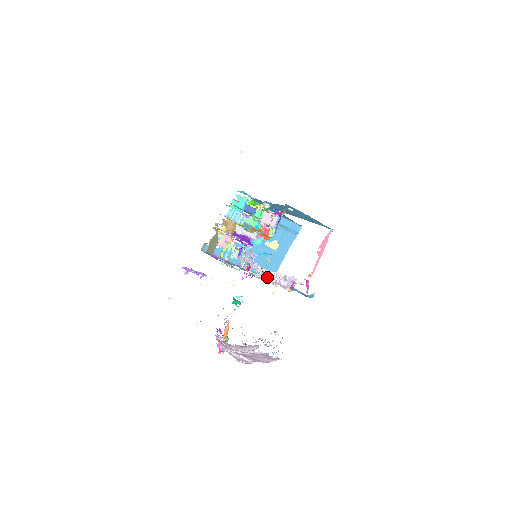
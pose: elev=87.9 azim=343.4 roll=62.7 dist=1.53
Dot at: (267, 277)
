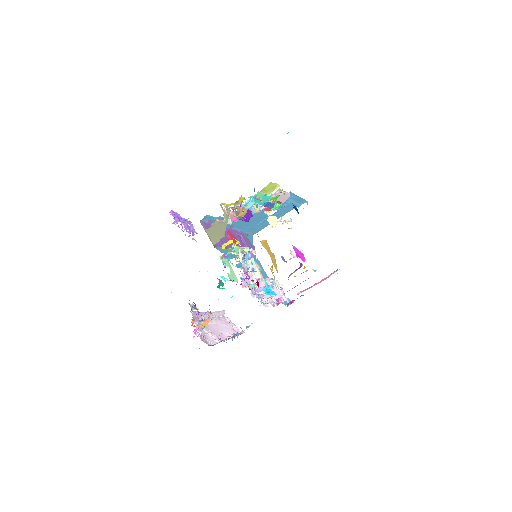
Dot at: (259, 285)
